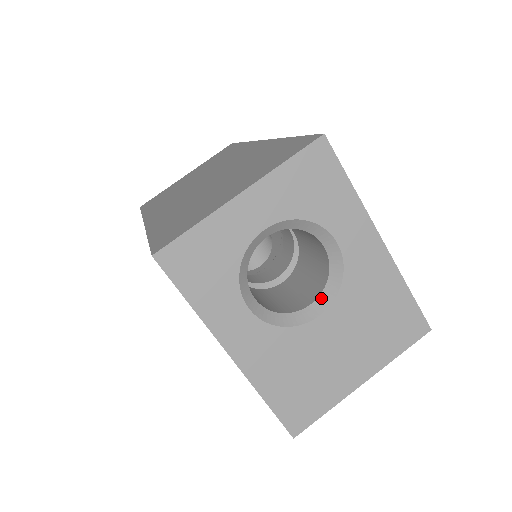
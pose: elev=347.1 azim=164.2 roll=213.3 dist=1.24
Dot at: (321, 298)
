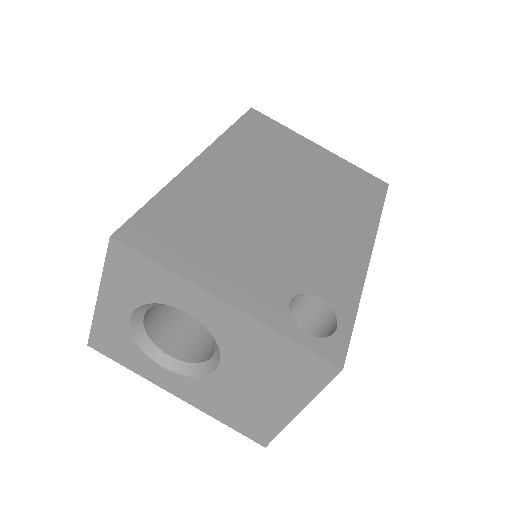
Dot at: (216, 351)
